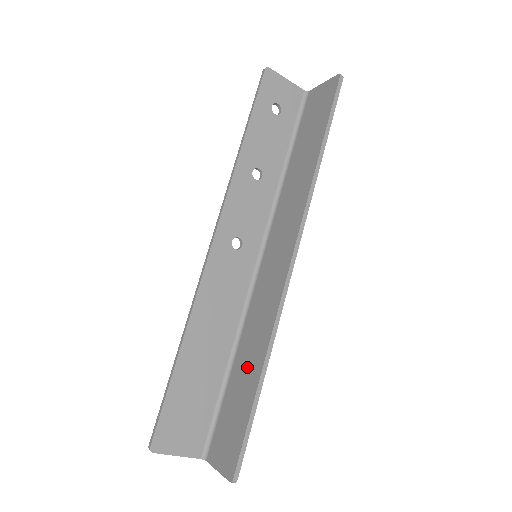
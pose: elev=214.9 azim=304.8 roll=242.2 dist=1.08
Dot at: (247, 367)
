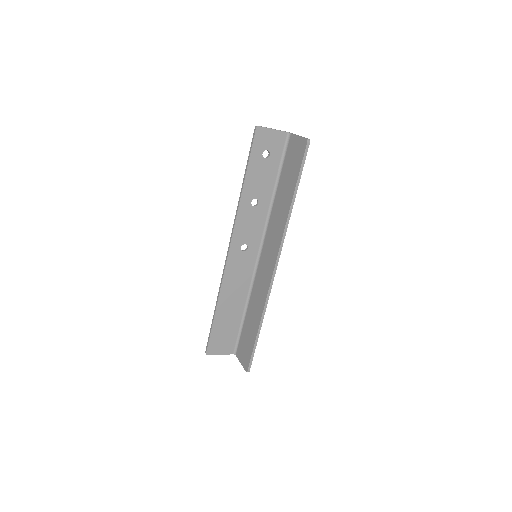
Dot at: (253, 318)
